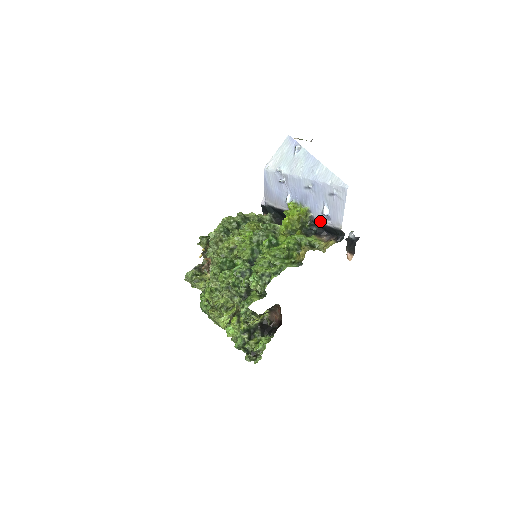
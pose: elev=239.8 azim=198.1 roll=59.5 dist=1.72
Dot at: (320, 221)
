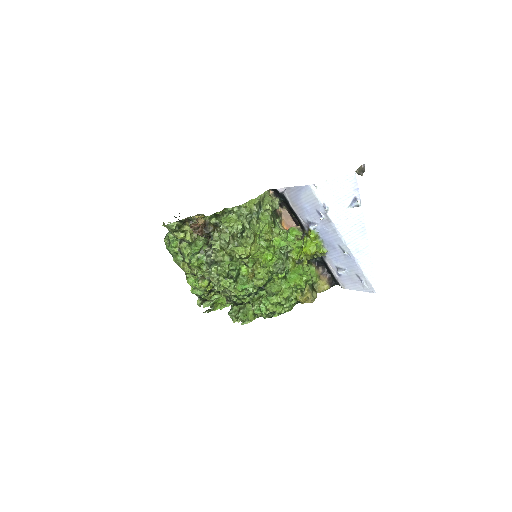
Dot at: (329, 265)
